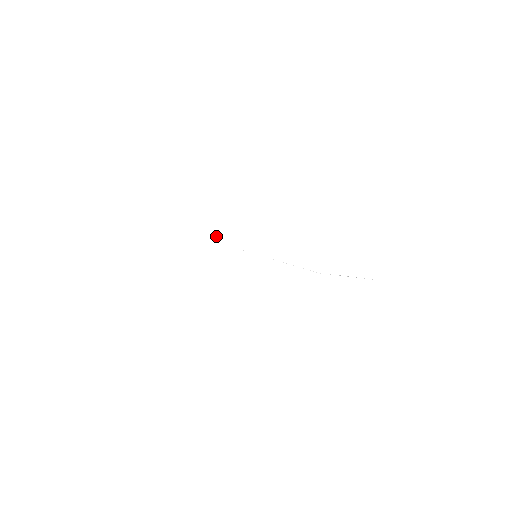
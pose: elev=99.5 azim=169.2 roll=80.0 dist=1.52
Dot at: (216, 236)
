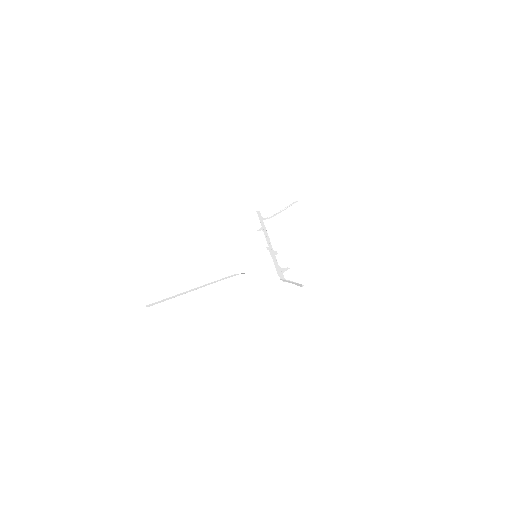
Dot at: occluded
